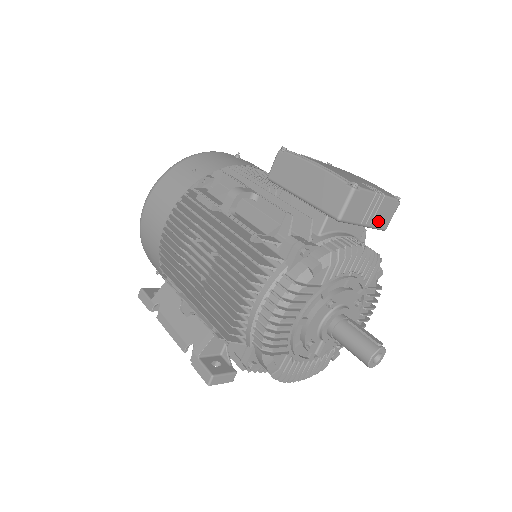
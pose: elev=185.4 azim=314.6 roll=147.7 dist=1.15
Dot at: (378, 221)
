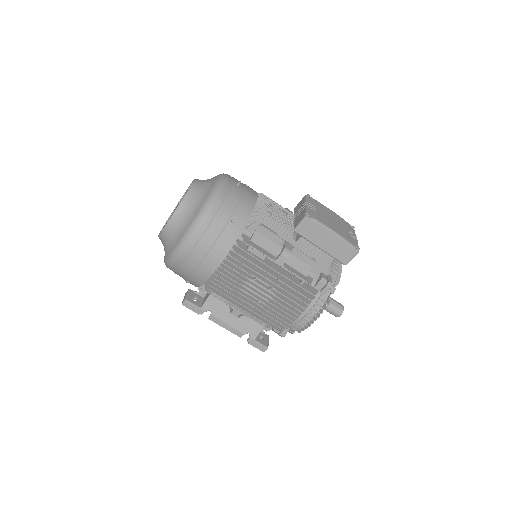
Dot at: occluded
